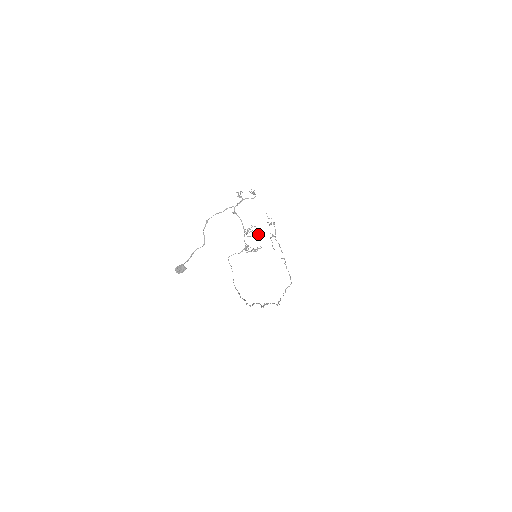
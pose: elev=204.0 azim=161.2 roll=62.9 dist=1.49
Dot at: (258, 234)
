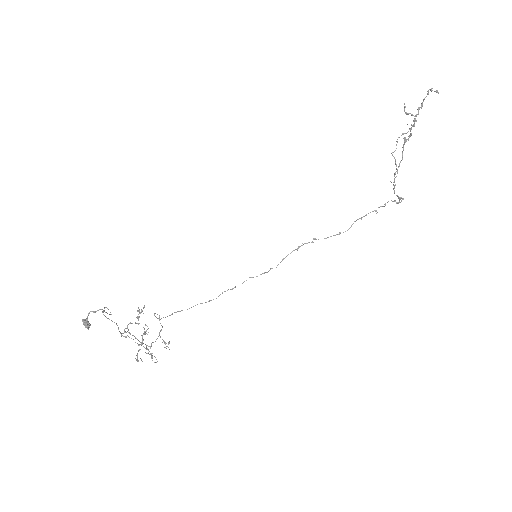
Dot at: occluded
